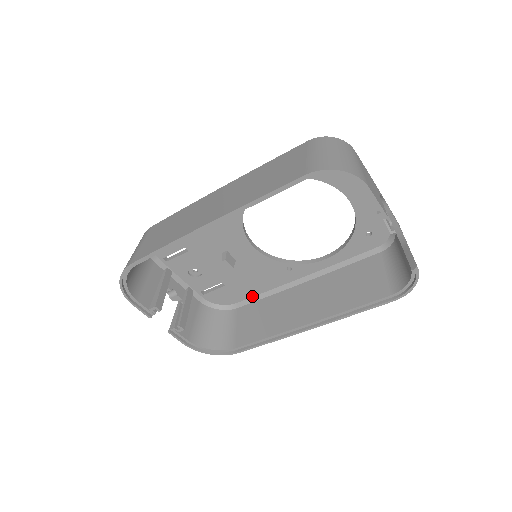
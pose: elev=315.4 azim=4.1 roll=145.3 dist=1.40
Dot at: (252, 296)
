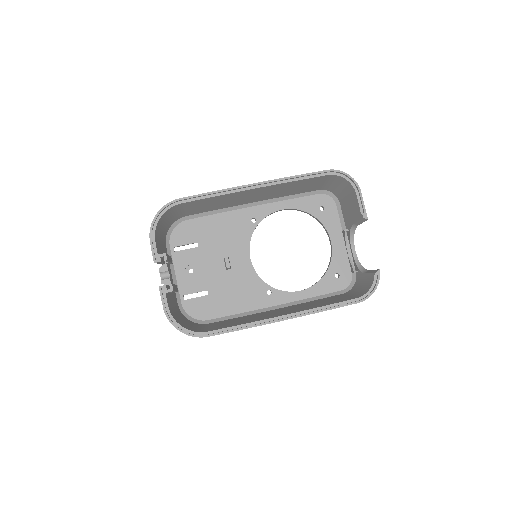
Dot at: (226, 315)
